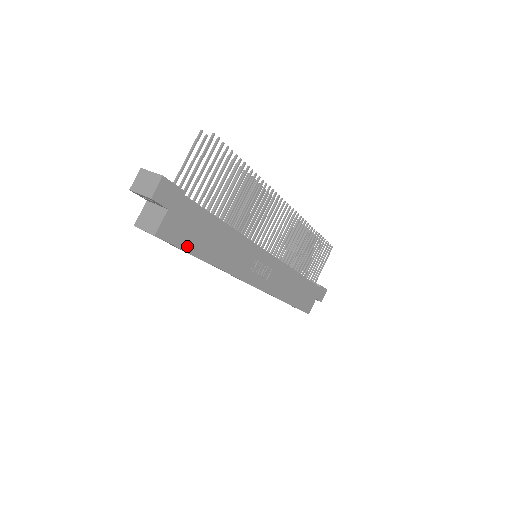
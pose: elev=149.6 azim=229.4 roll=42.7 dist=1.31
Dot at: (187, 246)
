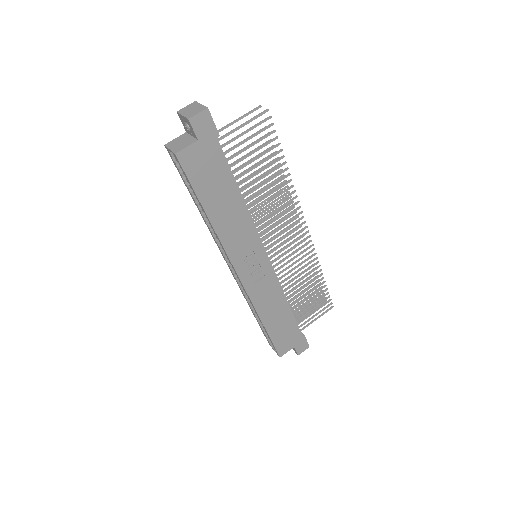
Dot at: (198, 187)
